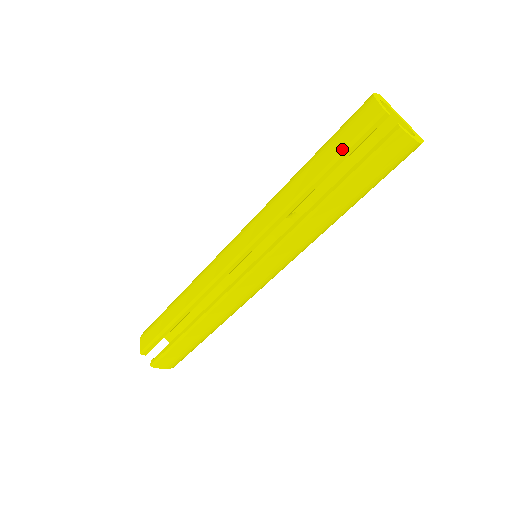
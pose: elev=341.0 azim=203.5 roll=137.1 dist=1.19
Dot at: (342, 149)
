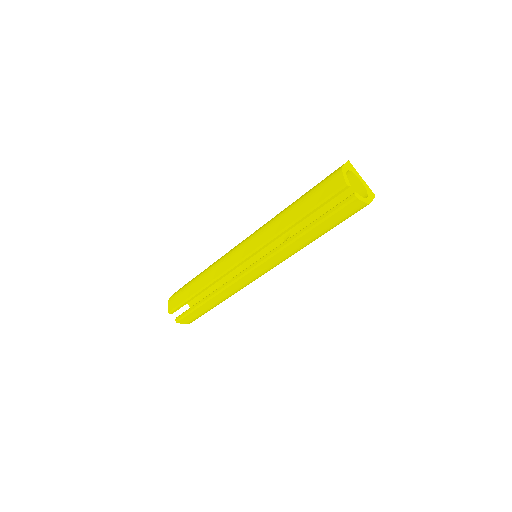
Dot at: (318, 203)
